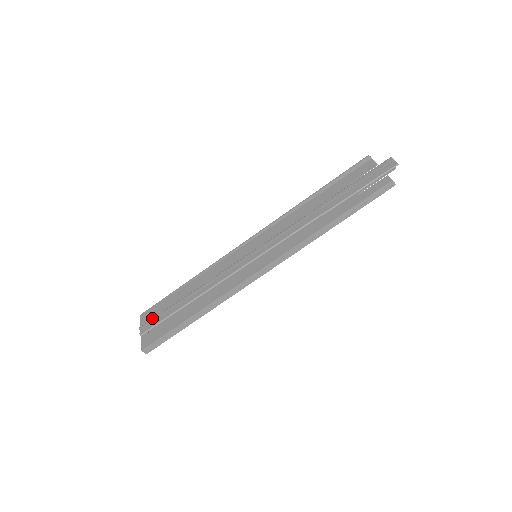
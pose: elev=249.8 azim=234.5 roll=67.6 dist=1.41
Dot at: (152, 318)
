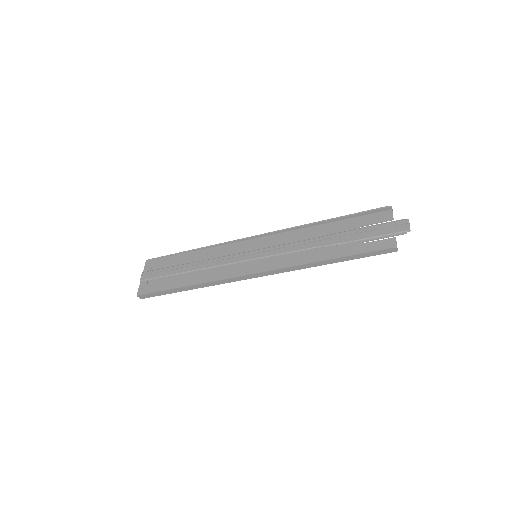
Dot at: (154, 269)
